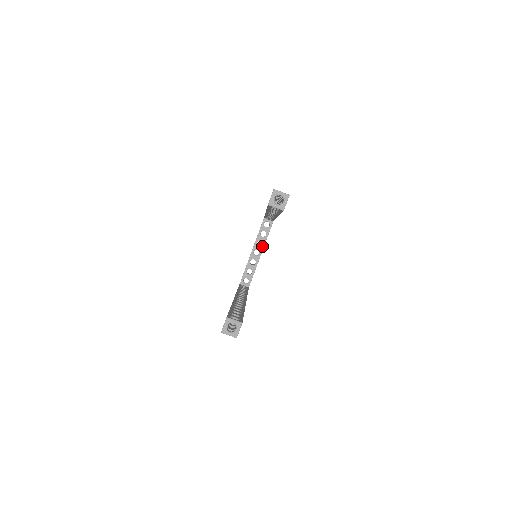
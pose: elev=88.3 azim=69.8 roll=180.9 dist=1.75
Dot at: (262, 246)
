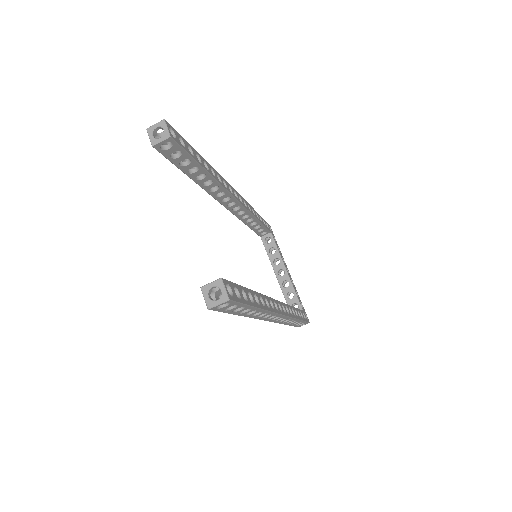
Dot at: (281, 262)
